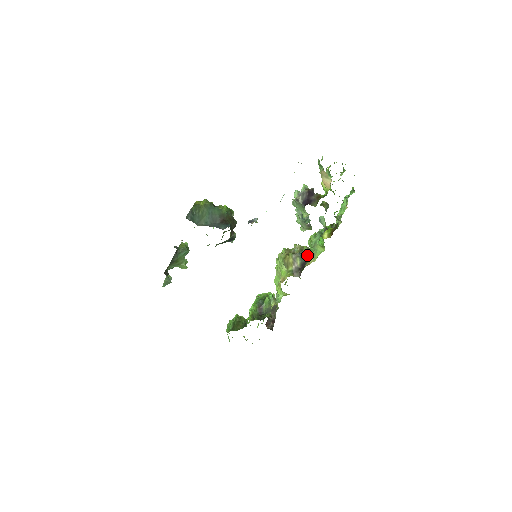
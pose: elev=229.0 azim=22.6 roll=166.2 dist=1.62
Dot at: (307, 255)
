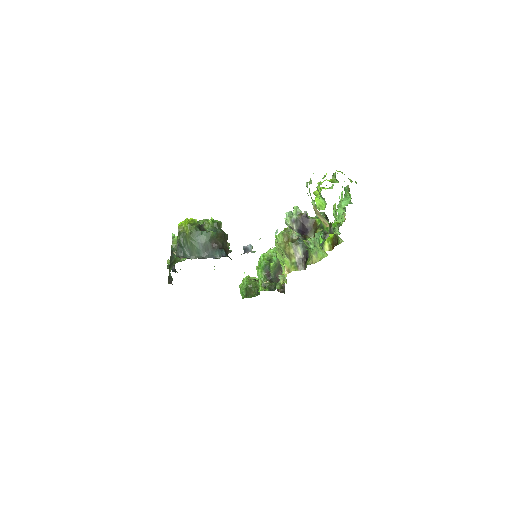
Dot at: occluded
